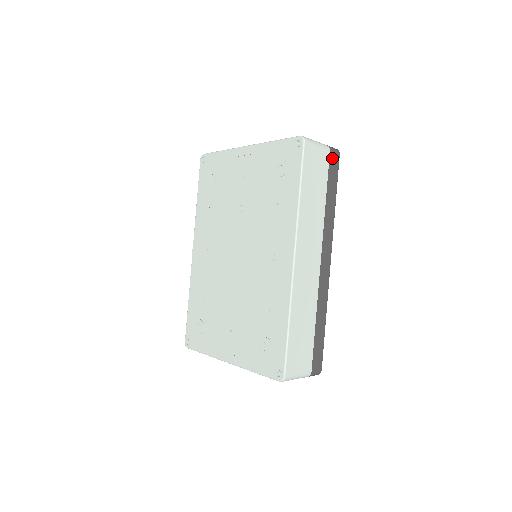
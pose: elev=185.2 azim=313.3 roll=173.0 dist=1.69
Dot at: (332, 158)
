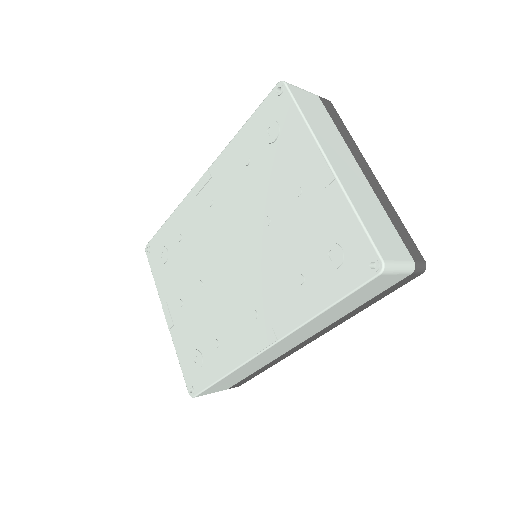
Dot at: (407, 278)
